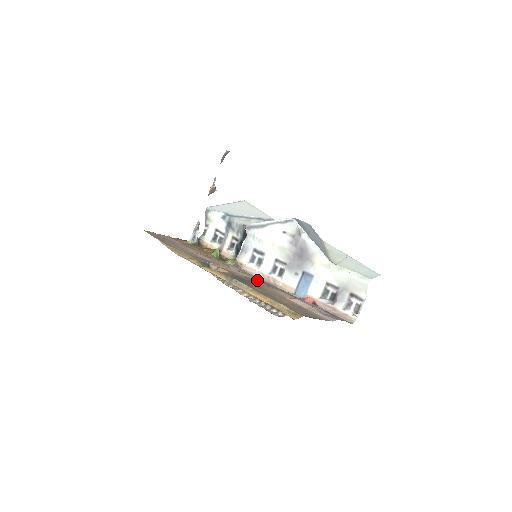
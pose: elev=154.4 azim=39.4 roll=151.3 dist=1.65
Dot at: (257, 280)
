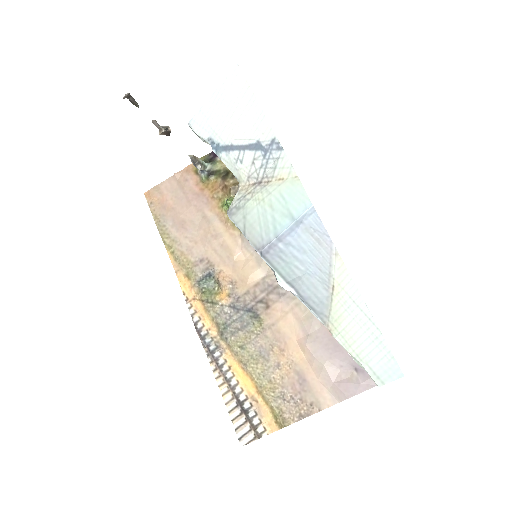
Dot at: (271, 283)
